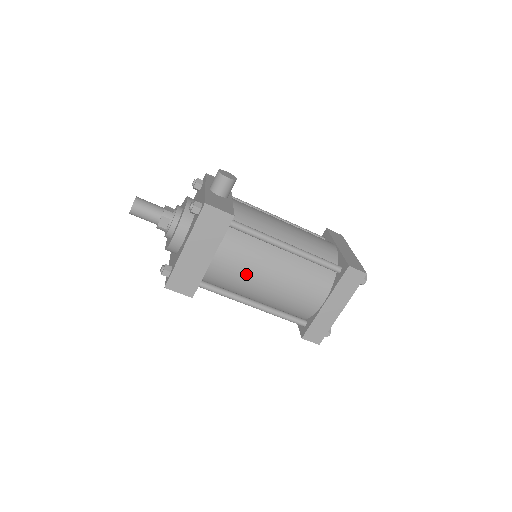
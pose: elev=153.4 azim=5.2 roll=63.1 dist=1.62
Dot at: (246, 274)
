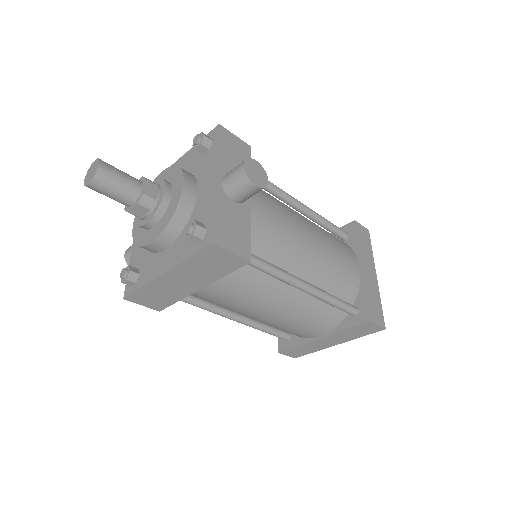
Dot at: (239, 305)
